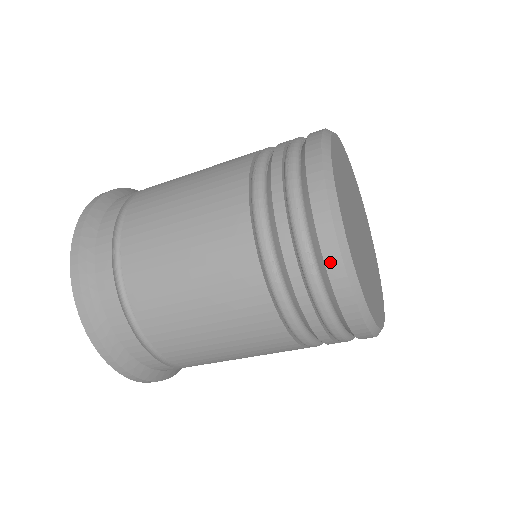
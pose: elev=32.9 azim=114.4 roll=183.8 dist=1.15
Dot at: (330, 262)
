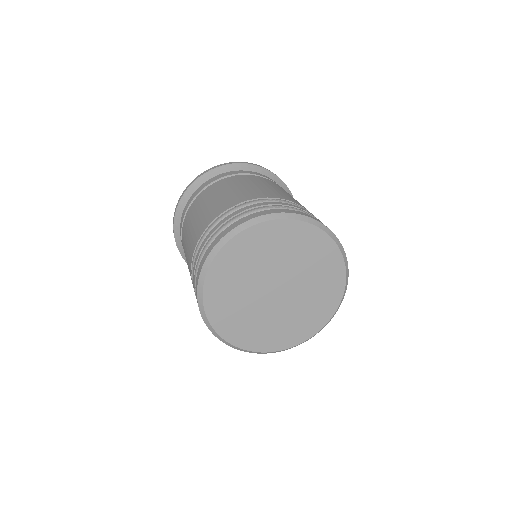
Dot at: occluded
